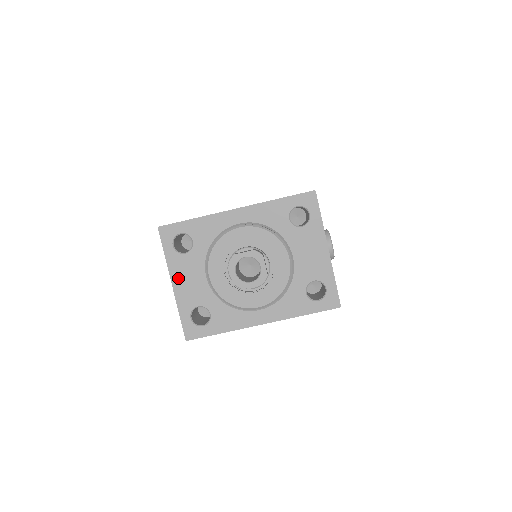
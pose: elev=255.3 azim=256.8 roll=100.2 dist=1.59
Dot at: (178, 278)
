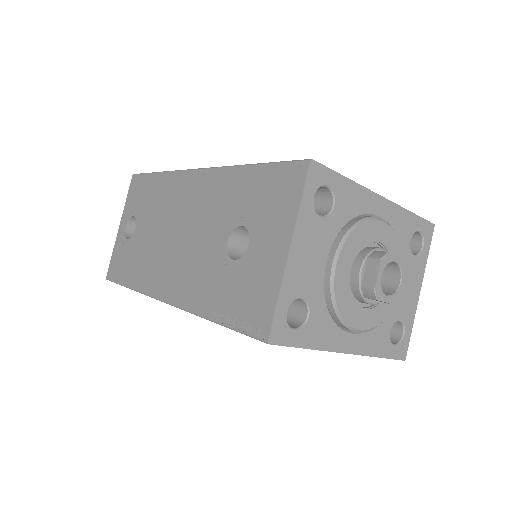
Dot at: (300, 245)
